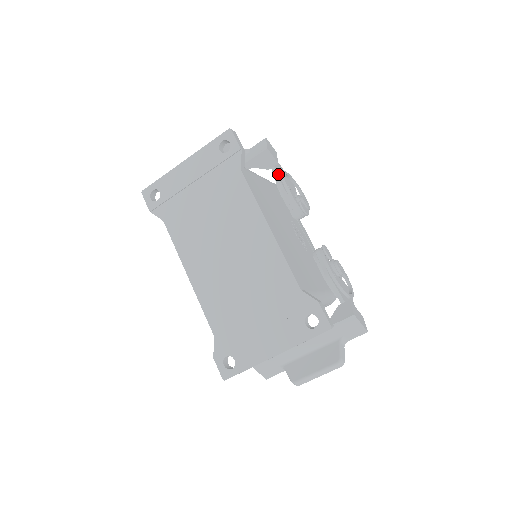
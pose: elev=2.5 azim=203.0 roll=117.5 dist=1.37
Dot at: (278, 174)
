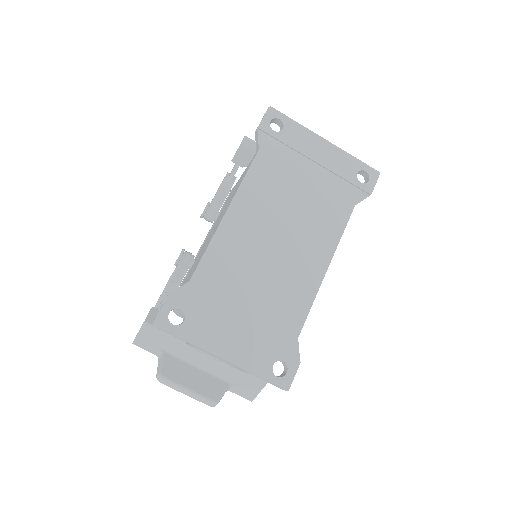
Dot at: occluded
